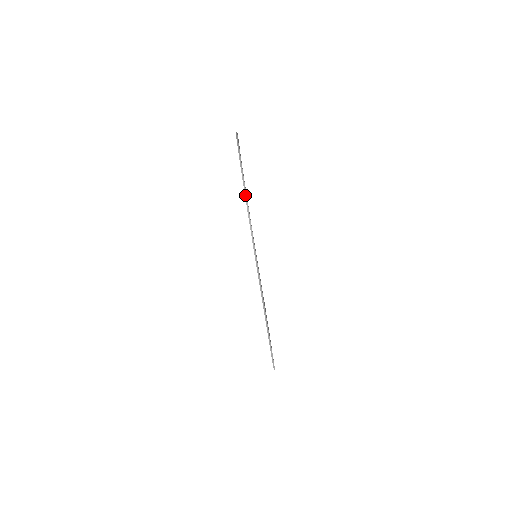
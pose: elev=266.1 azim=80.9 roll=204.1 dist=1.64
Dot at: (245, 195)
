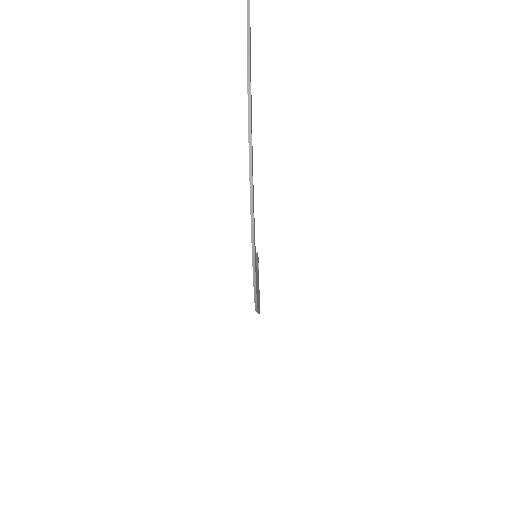
Dot at: (252, 262)
